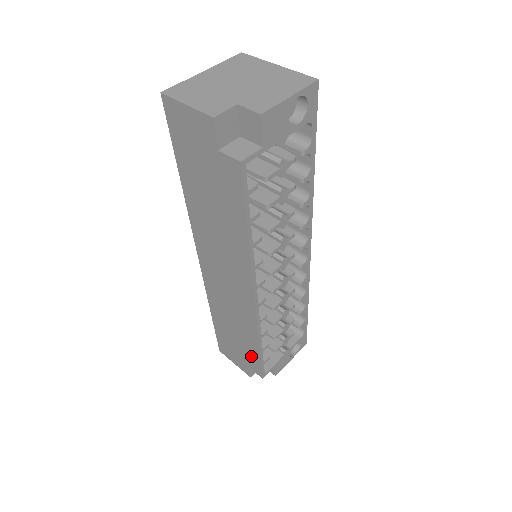
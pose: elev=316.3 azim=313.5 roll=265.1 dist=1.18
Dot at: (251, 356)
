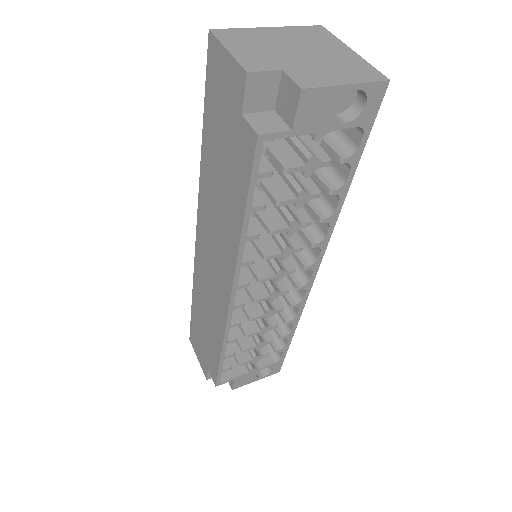
Dot at: (212, 358)
